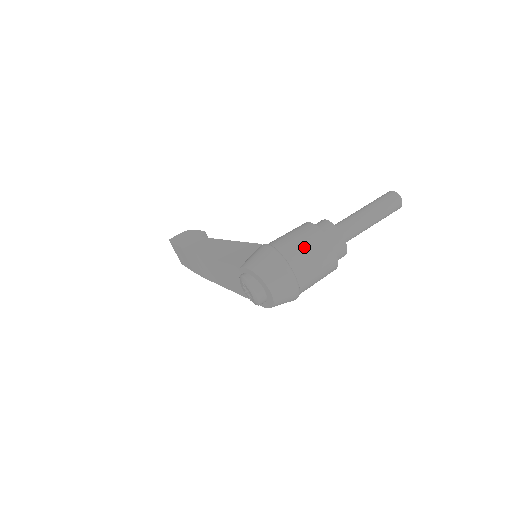
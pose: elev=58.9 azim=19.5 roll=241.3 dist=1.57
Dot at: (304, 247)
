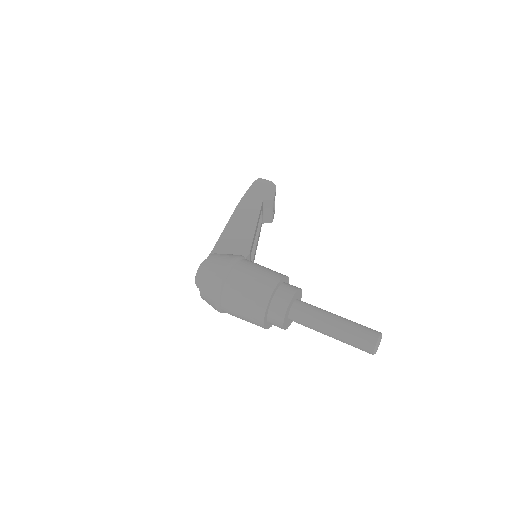
Dot at: (245, 291)
